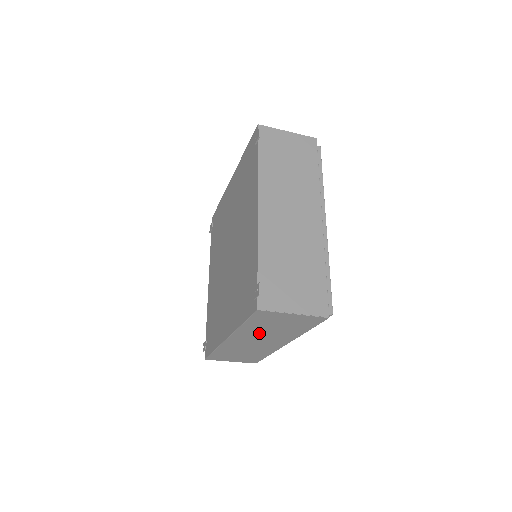
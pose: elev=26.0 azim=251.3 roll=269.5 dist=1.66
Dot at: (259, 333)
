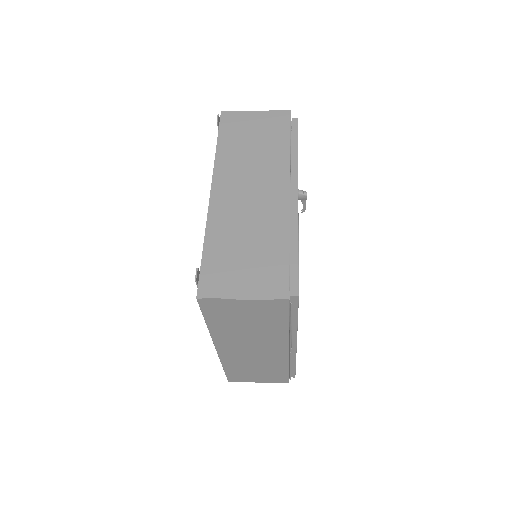
Dot at: (239, 335)
